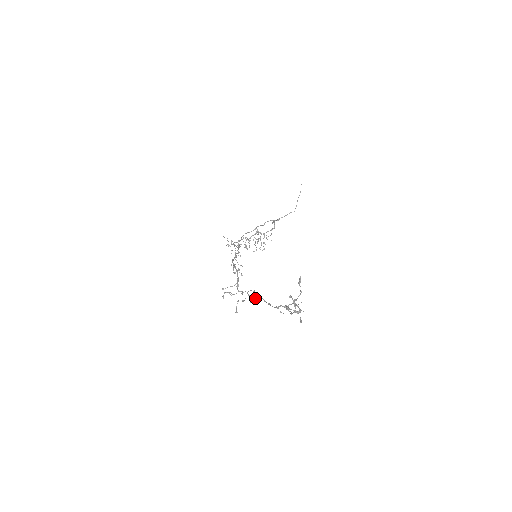
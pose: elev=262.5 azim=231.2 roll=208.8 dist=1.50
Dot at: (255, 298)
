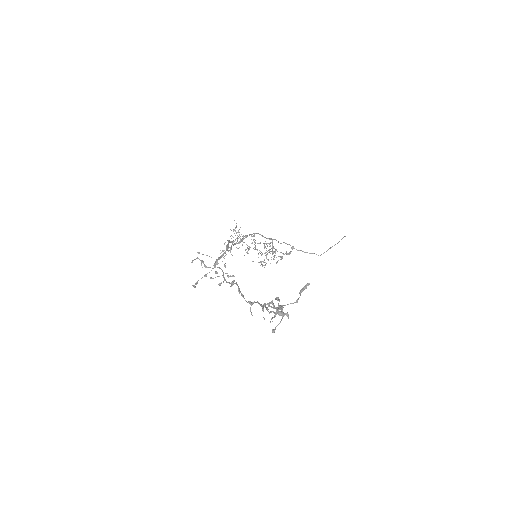
Dot at: (229, 282)
